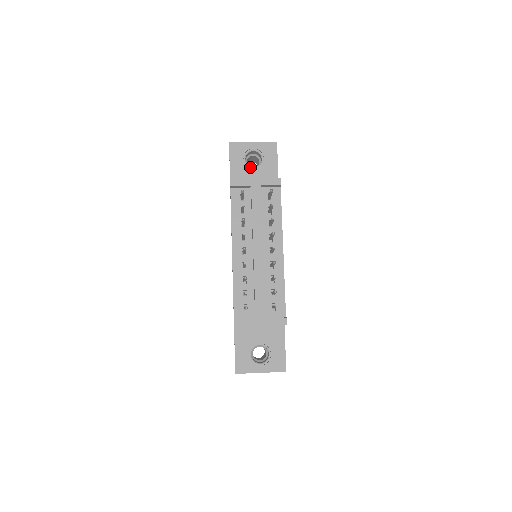
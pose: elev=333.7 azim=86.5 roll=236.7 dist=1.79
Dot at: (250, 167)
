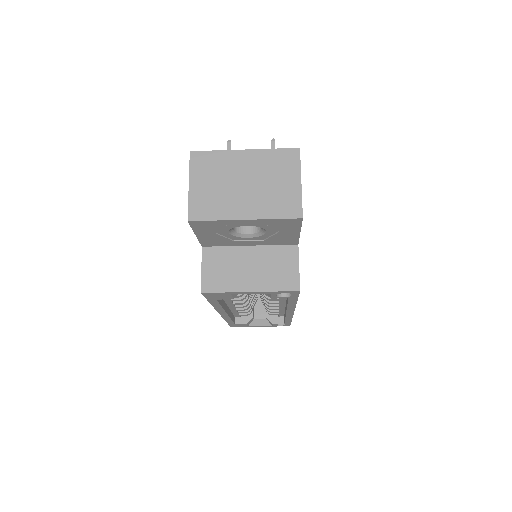
Dot at: occluded
